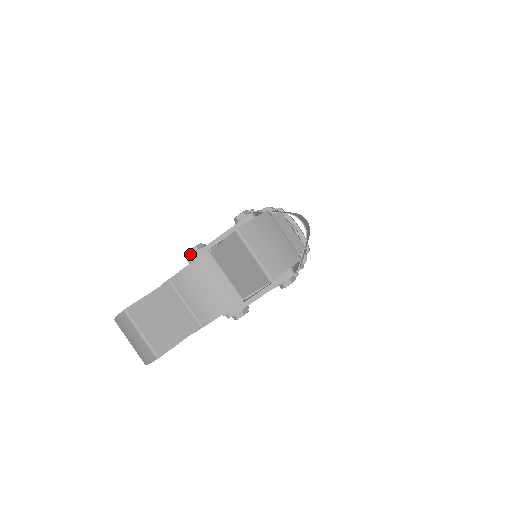
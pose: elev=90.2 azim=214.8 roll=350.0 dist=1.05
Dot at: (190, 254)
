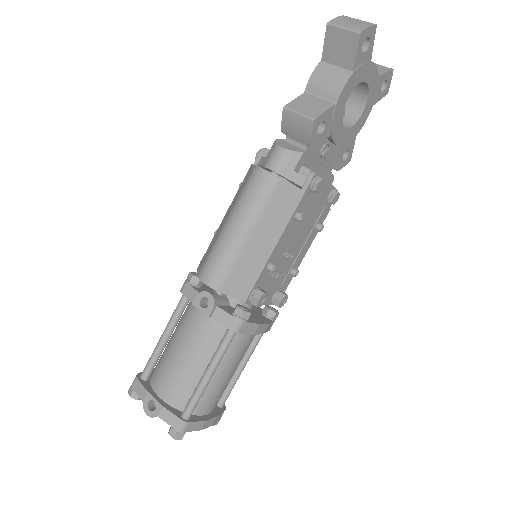
Dot at: (260, 152)
